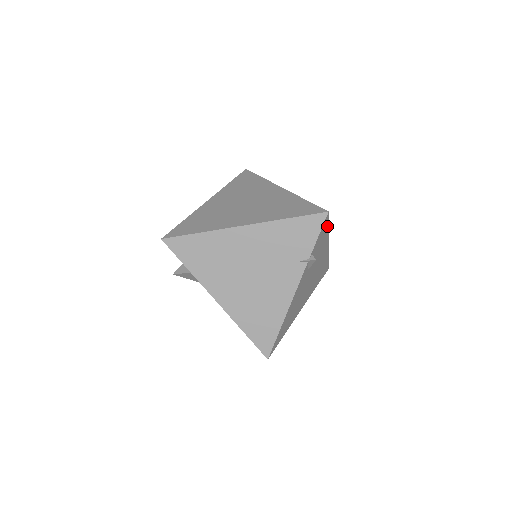
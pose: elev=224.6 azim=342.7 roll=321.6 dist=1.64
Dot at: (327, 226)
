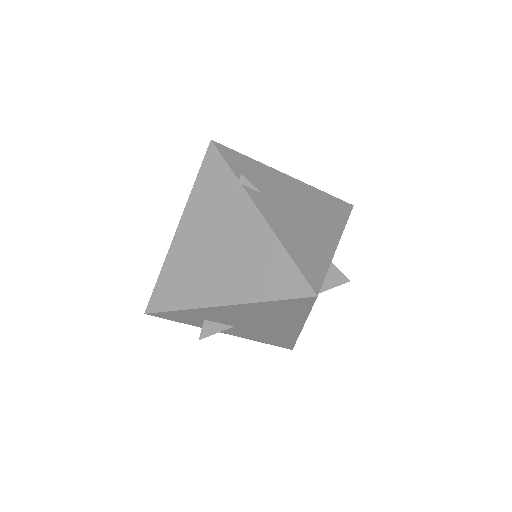
Dot at: (239, 155)
